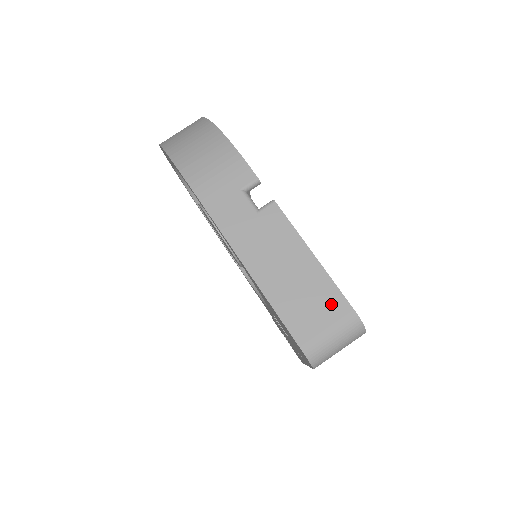
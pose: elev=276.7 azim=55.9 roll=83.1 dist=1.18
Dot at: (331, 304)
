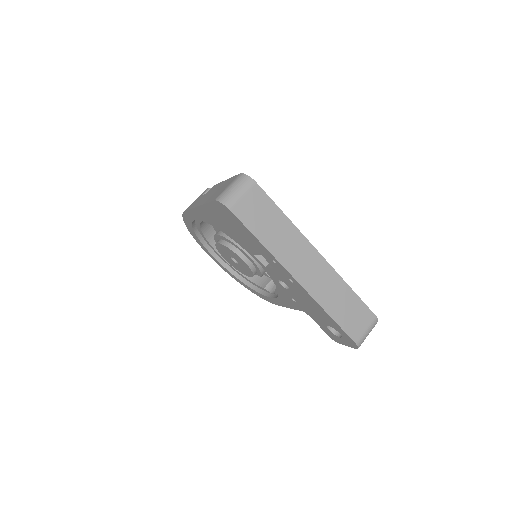
Dot at: (230, 181)
